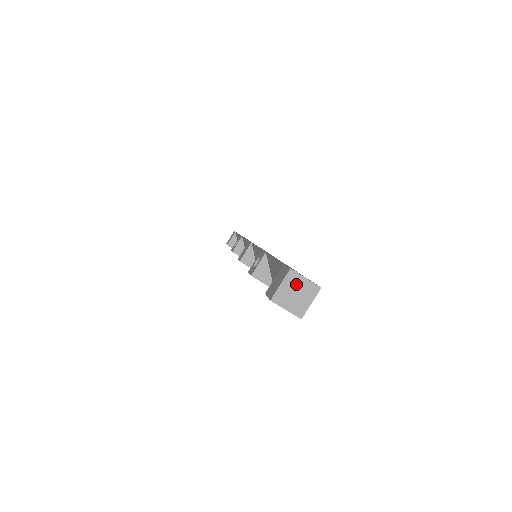
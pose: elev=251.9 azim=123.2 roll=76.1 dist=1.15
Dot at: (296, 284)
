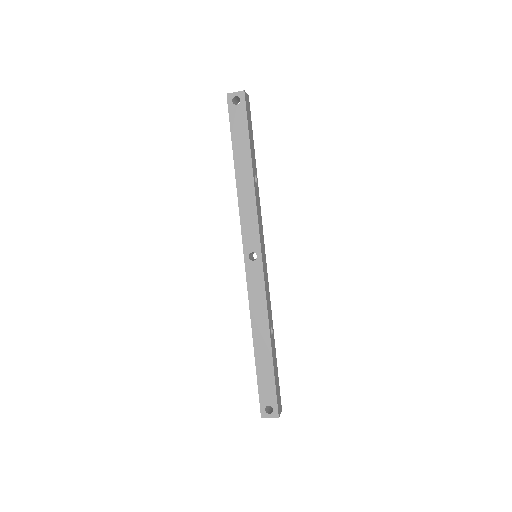
Dot at: (268, 416)
